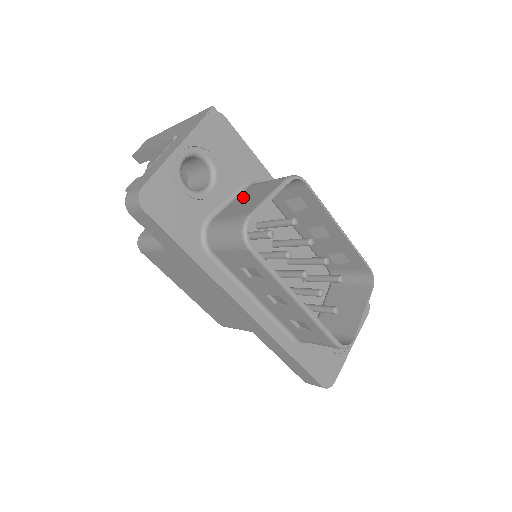
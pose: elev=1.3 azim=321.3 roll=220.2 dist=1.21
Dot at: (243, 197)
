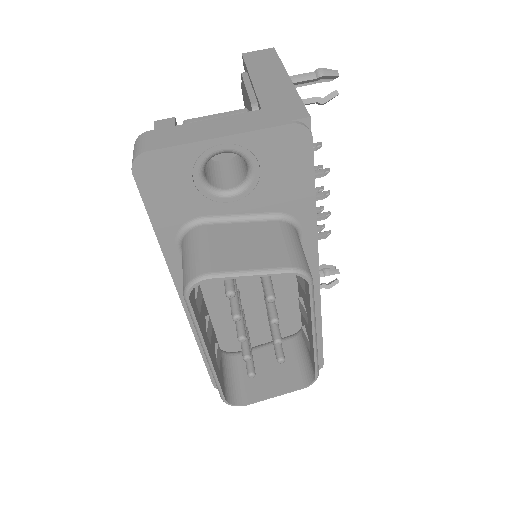
Dot at: (251, 232)
